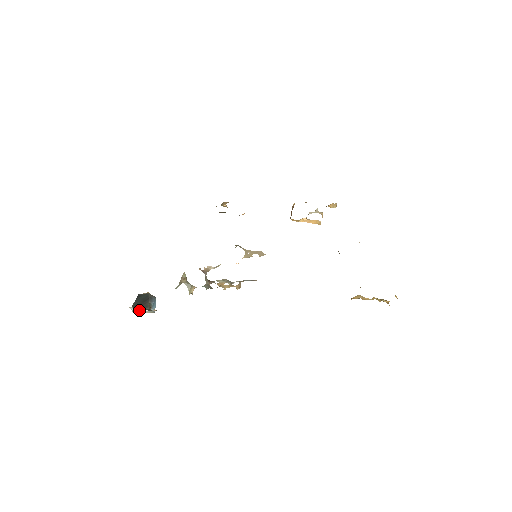
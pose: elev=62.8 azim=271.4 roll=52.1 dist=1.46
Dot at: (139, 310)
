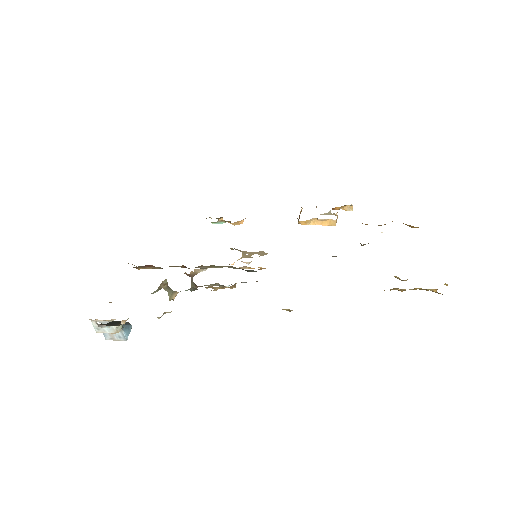
Dot at: (104, 327)
